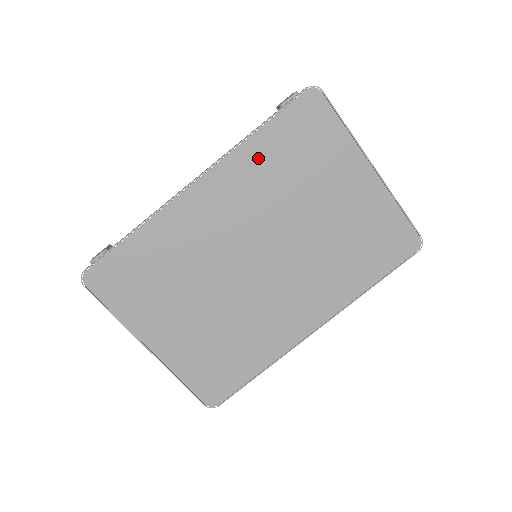
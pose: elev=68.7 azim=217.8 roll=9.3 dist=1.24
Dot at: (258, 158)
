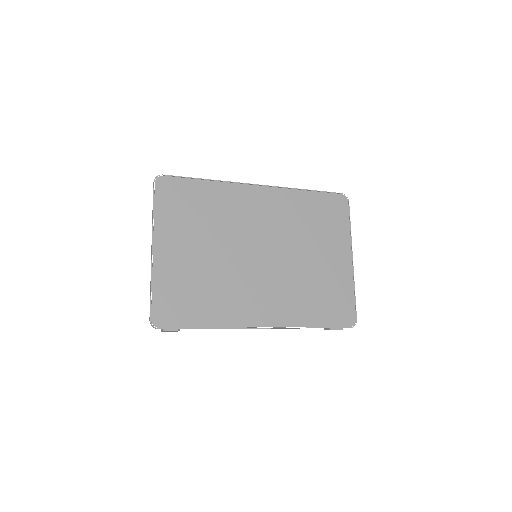
Dot at: (299, 203)
